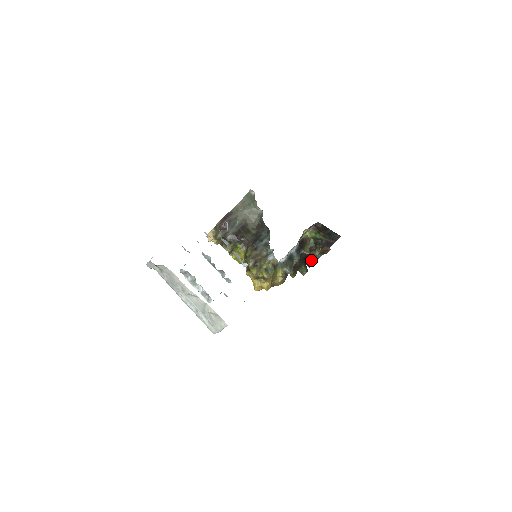
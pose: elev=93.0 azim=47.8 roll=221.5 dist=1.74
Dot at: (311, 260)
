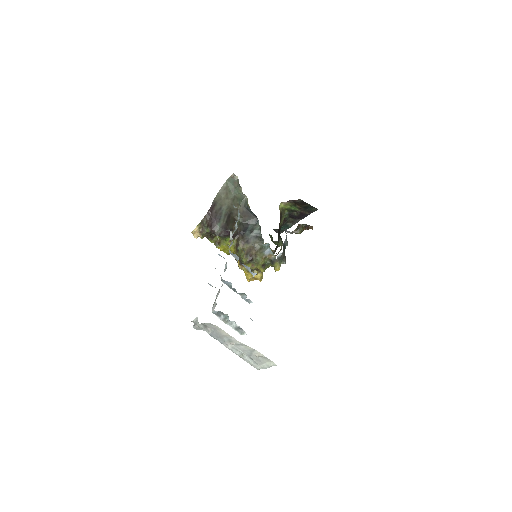
Dot at: (282, 228)
